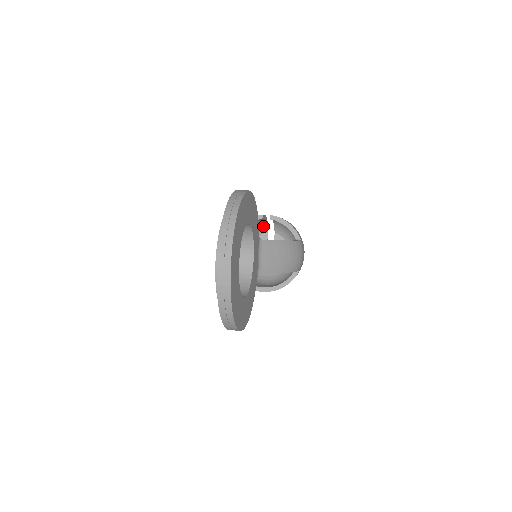
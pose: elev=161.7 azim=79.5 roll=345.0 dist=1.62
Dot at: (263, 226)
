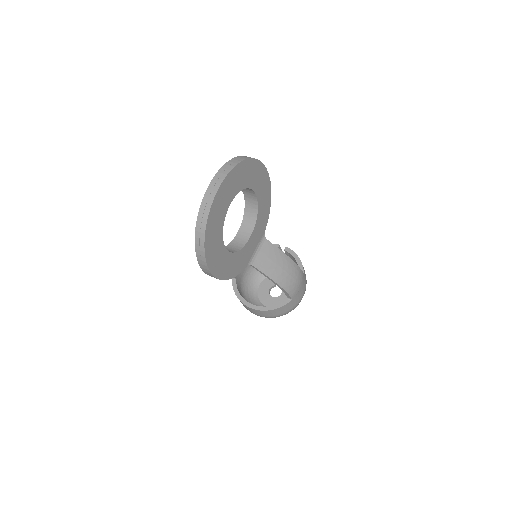
Dot at: occluded
